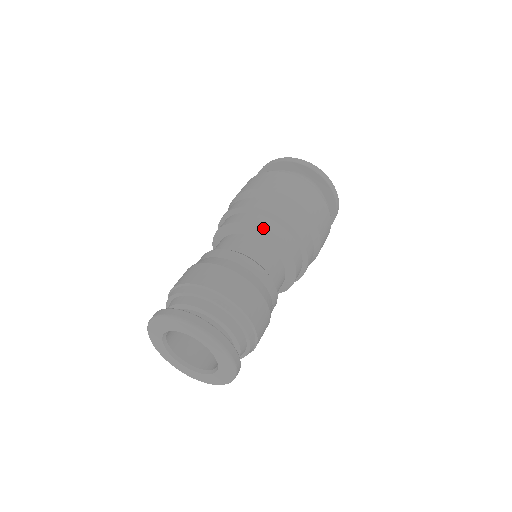
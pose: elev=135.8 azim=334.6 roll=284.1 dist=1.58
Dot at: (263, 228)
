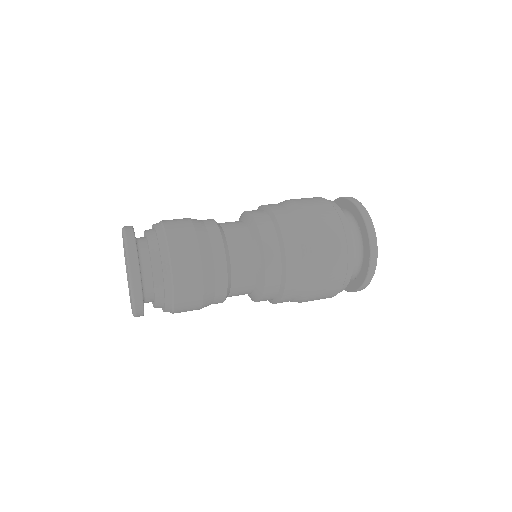
Dot at: occluded
